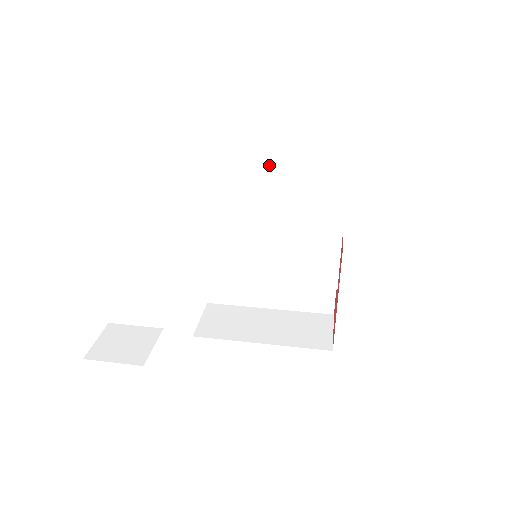
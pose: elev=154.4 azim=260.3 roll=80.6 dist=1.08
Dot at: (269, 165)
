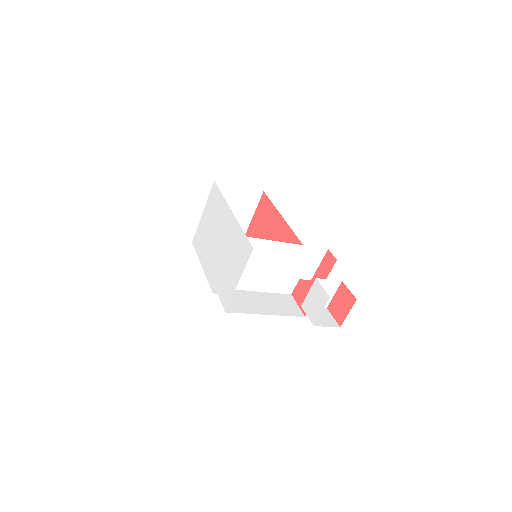
Dot at: (241, 187)
